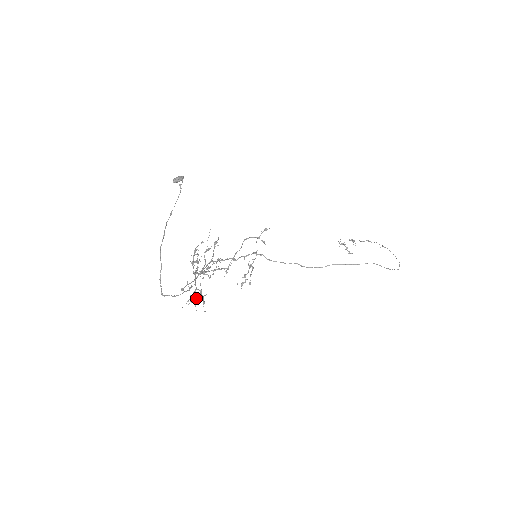
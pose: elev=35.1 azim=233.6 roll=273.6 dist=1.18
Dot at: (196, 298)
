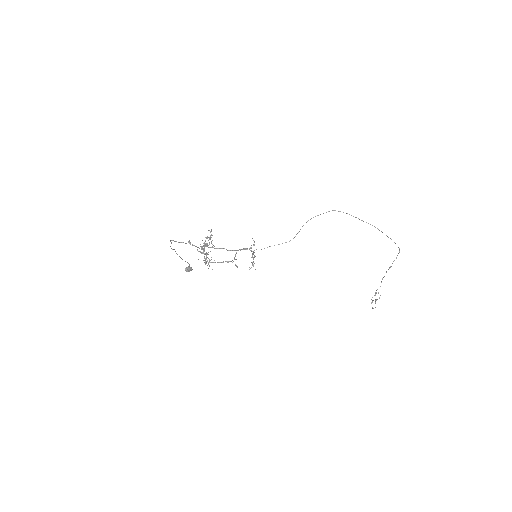
Dot at: (206, 253)
